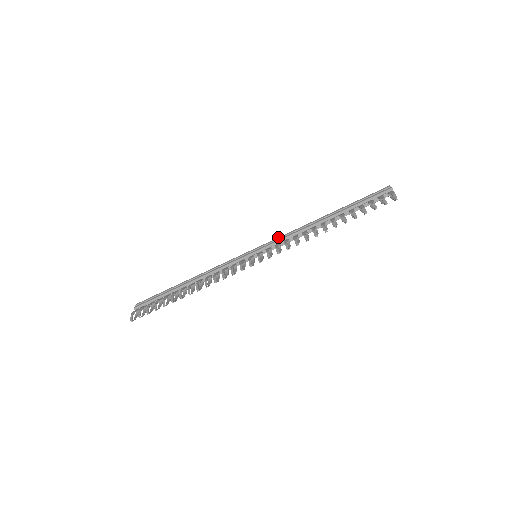
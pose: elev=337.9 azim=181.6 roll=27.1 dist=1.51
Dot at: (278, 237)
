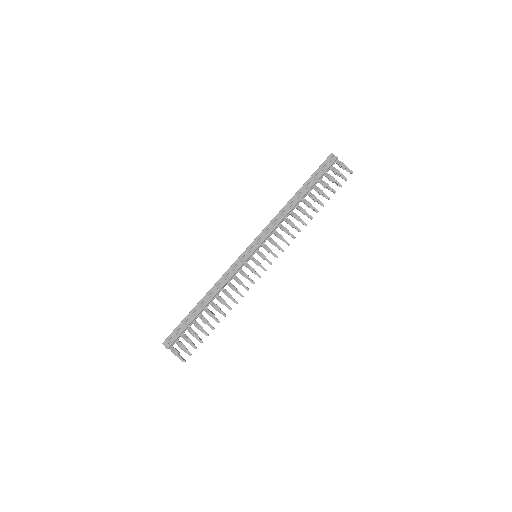
Dot at: (263, 231)
